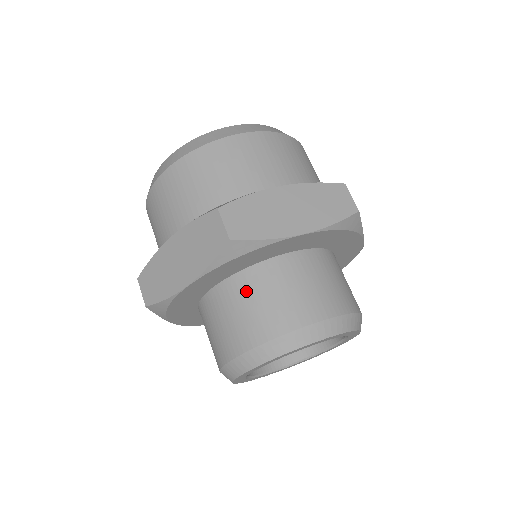
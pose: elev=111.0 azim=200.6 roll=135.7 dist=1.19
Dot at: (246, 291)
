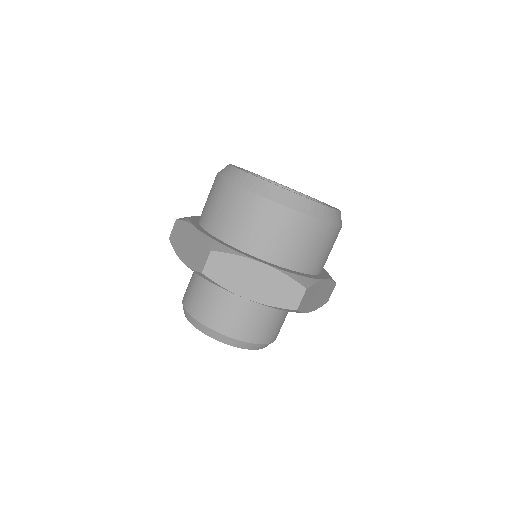
Dot at: (261, 311)
